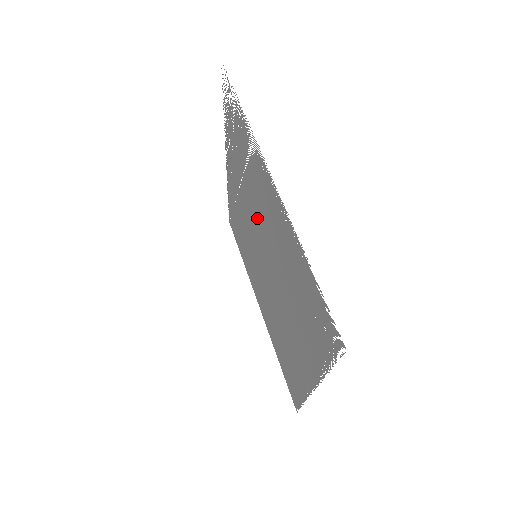
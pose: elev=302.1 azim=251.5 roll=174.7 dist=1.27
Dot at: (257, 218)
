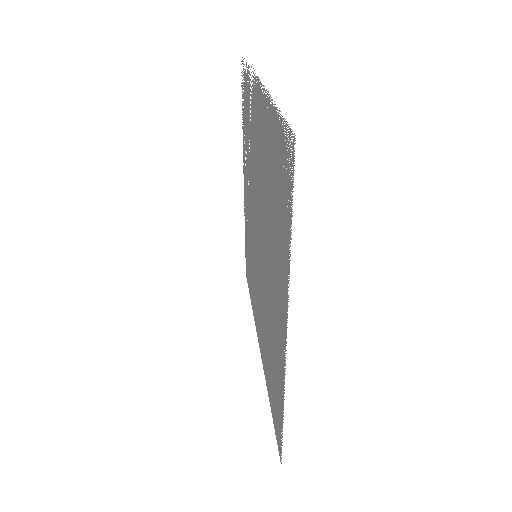
Dot at: (255, 184)
